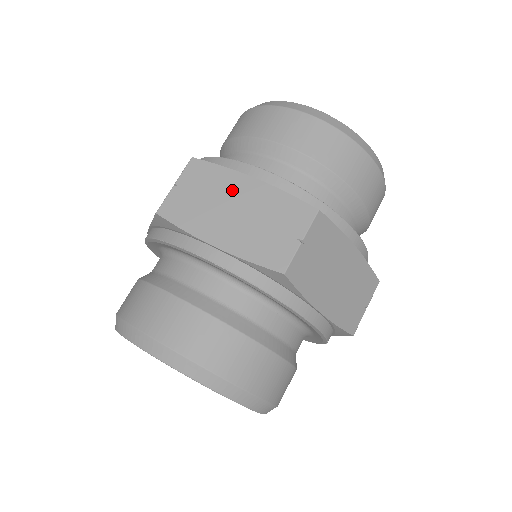
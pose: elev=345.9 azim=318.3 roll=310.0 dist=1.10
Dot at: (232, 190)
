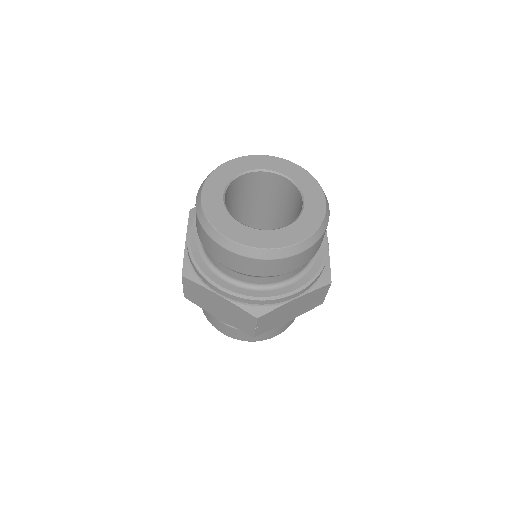
Dot at: occluded
